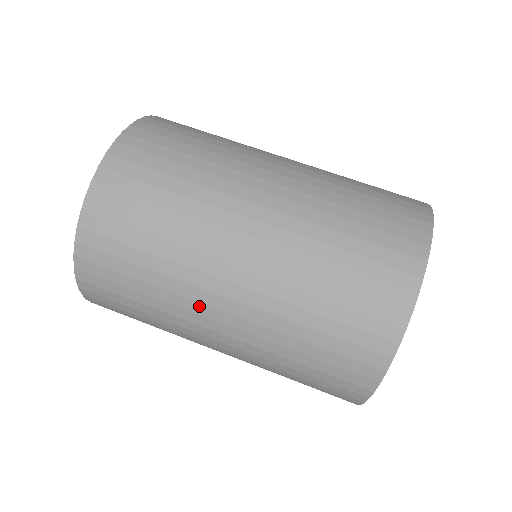
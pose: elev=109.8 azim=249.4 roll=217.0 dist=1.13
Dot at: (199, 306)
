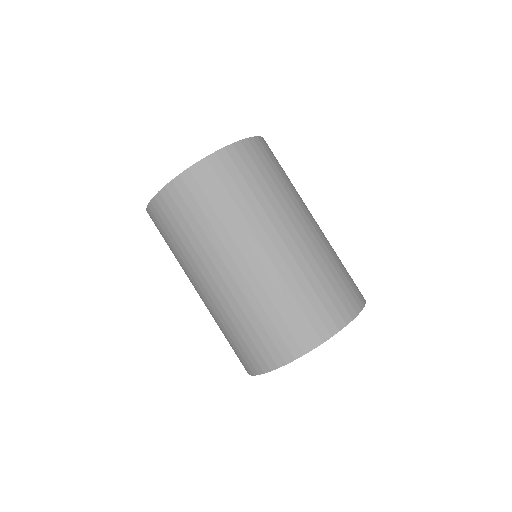
Dot at: (226, 254)
